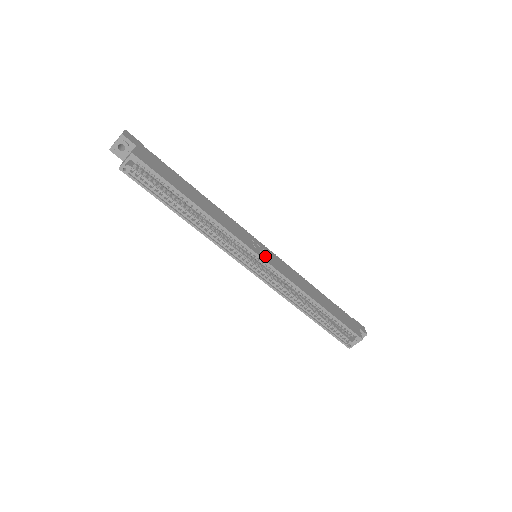
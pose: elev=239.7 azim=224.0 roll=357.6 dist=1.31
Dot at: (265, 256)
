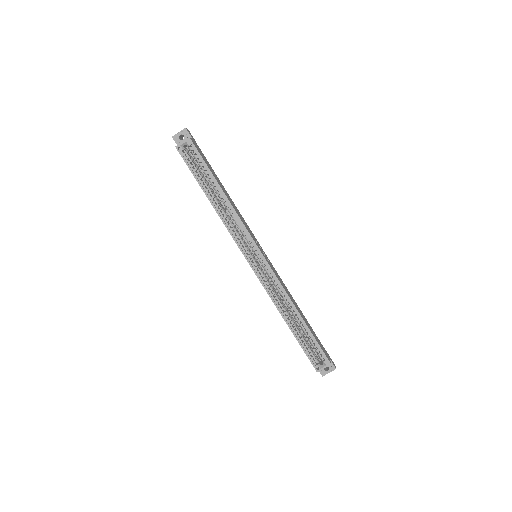
Dot at: (264, 255)
